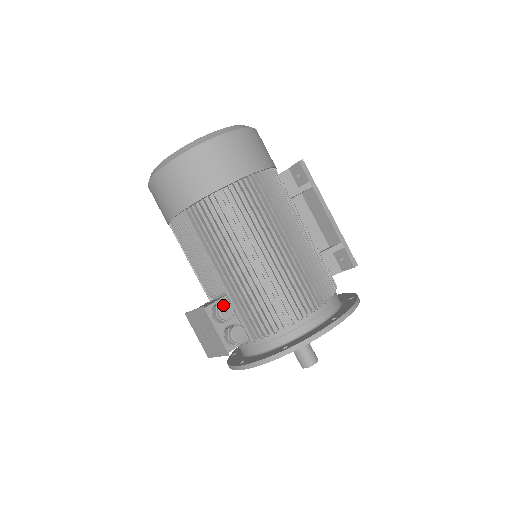
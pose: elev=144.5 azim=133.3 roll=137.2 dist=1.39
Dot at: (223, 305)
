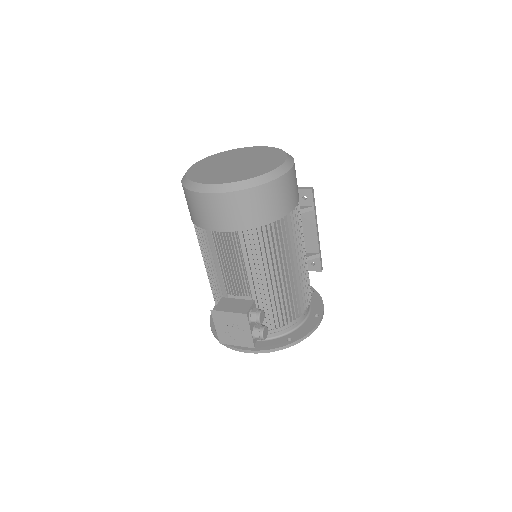
Dot at: (261, 313)
